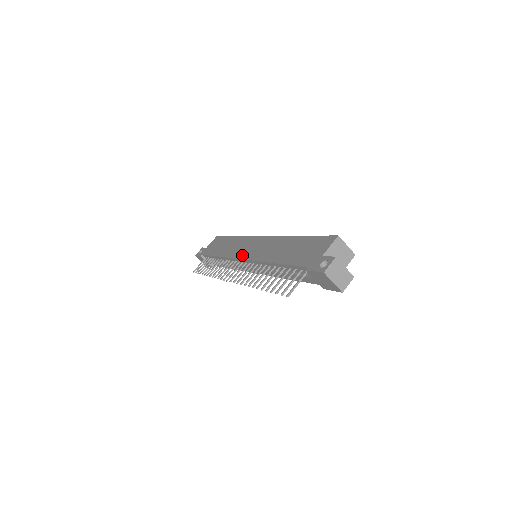
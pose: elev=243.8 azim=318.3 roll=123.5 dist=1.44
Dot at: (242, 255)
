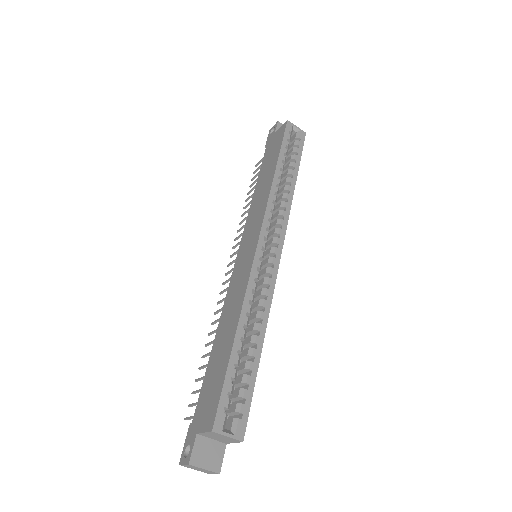
Dot at: (240, 250)
